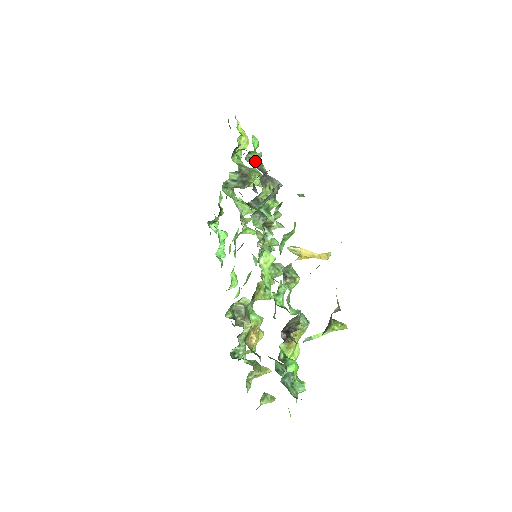
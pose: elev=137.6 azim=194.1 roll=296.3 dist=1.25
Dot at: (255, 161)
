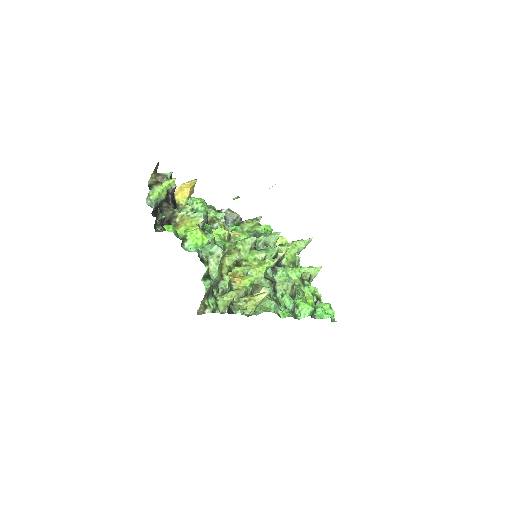
Dot at: occluded
